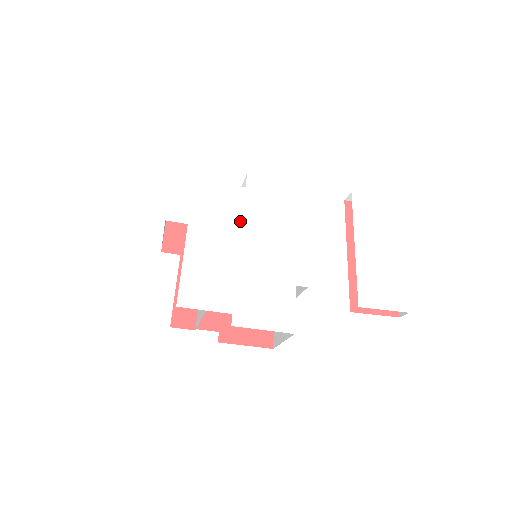
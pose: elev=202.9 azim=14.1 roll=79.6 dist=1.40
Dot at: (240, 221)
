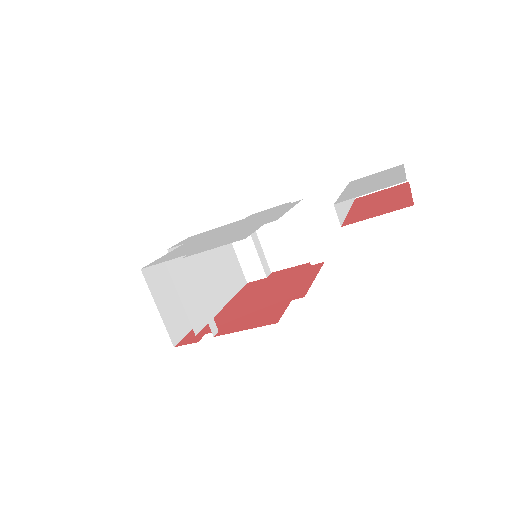
Dot at: occluded
